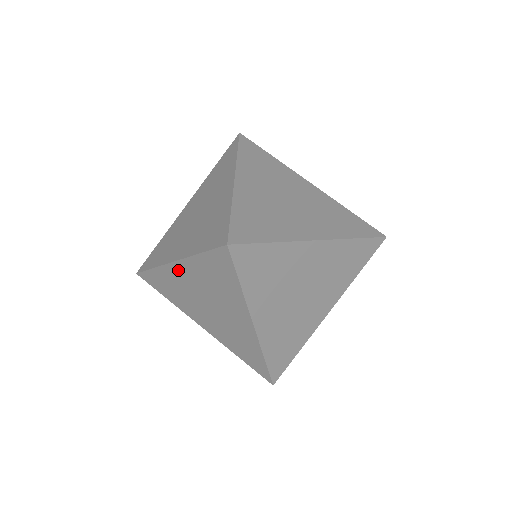
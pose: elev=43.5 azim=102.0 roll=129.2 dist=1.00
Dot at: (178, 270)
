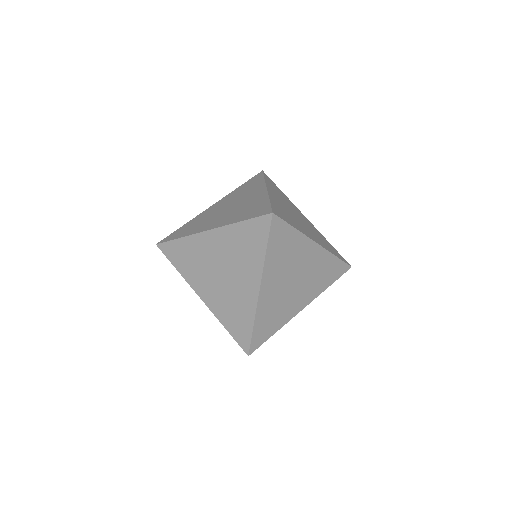
Dot at: (209, 238)
